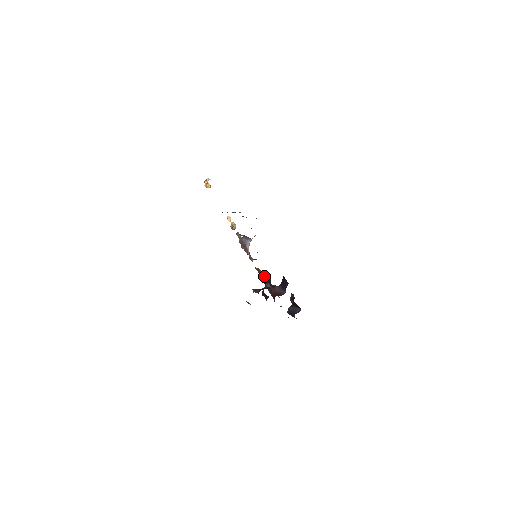
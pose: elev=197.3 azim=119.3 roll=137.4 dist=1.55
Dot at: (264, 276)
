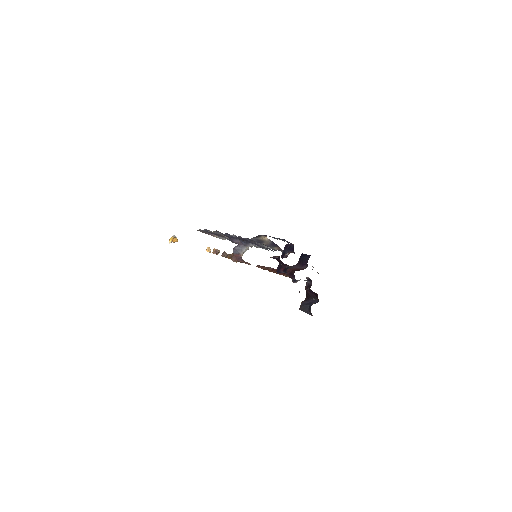
Dot at: (271, 268)
